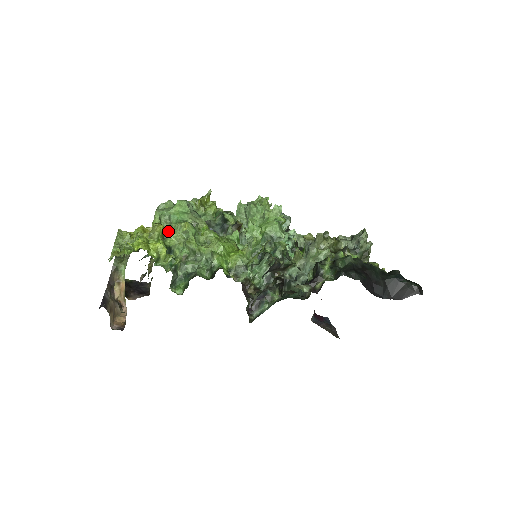
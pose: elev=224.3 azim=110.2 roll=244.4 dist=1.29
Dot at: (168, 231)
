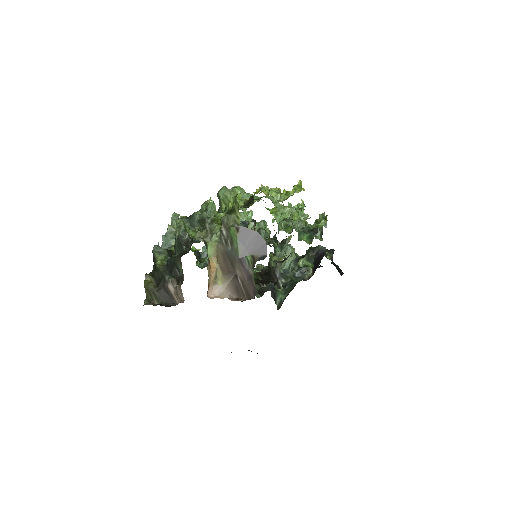
Dot at: occluded
